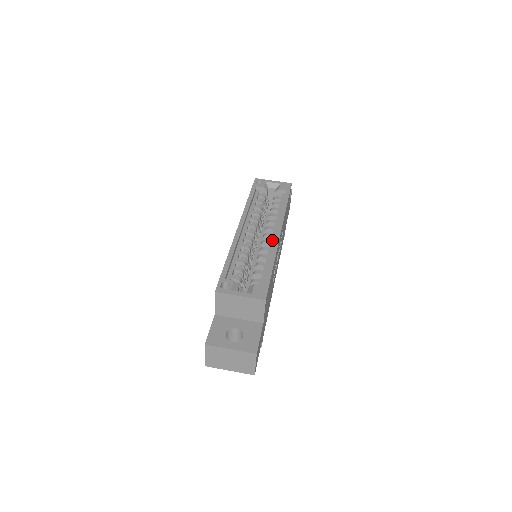
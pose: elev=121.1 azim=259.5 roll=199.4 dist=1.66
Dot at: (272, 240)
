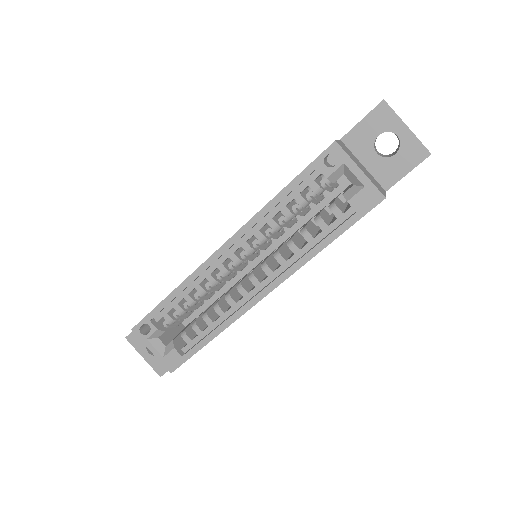
Dot at: (249, 295)
